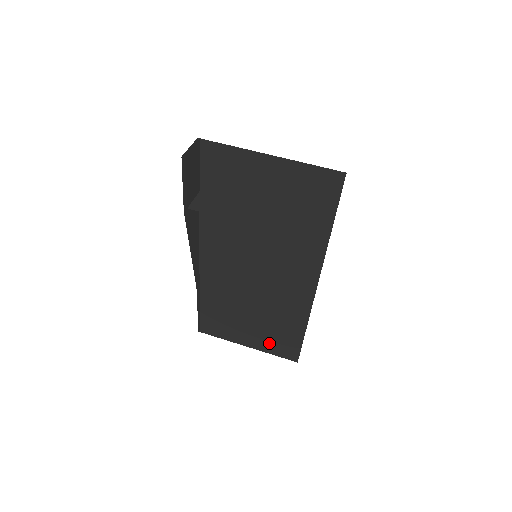
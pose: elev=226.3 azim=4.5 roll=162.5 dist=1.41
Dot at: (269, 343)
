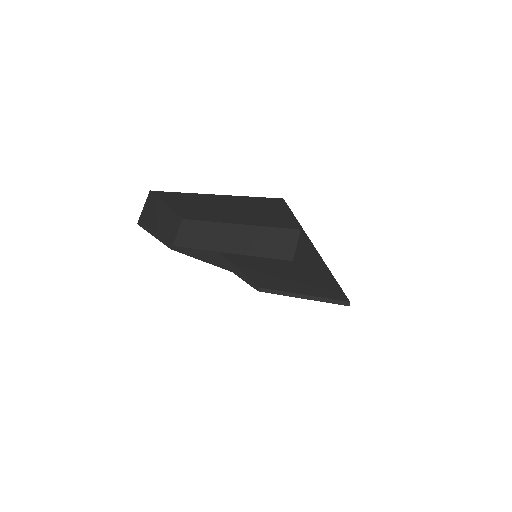
Dot at: (318, 294)
